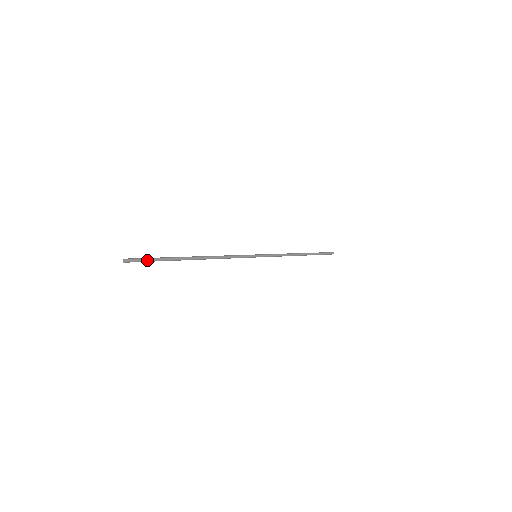
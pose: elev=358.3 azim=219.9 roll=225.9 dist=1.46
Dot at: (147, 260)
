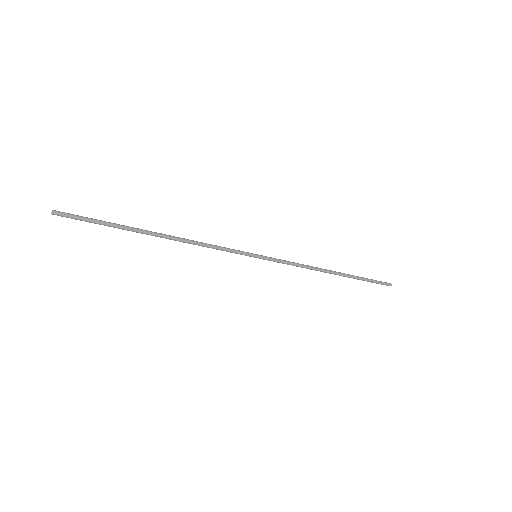
Dot at: (84, 219)
